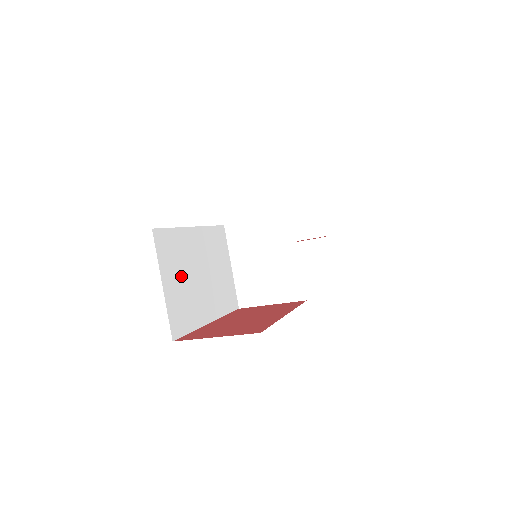
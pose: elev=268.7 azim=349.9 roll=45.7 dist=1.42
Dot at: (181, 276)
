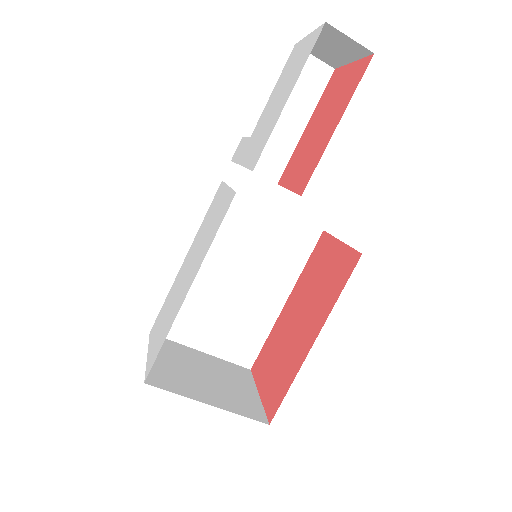
Dot at: (214, 318)
